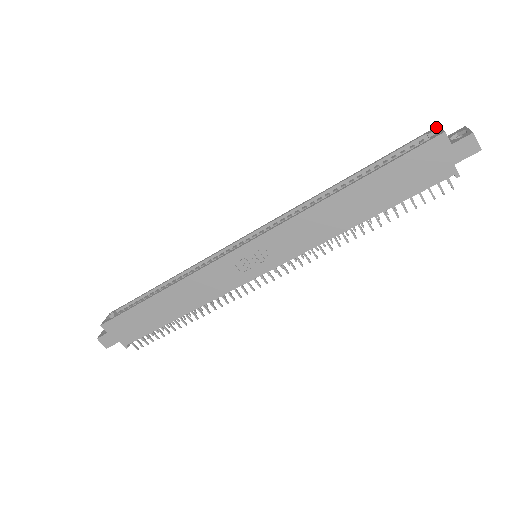
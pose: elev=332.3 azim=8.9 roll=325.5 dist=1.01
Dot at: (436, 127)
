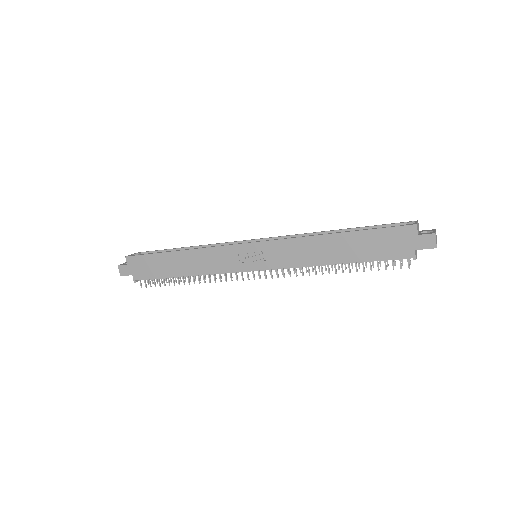
Dot at: (415, 221)
